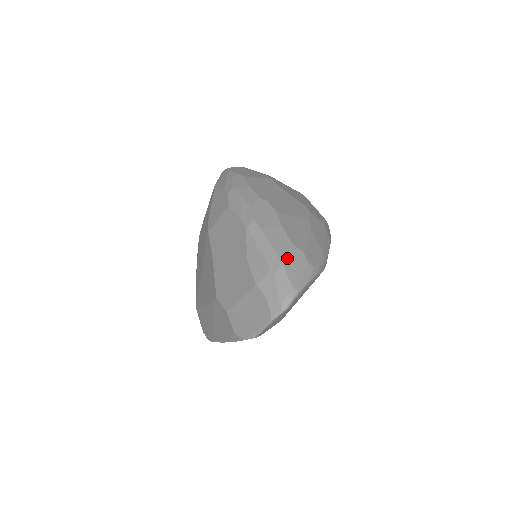
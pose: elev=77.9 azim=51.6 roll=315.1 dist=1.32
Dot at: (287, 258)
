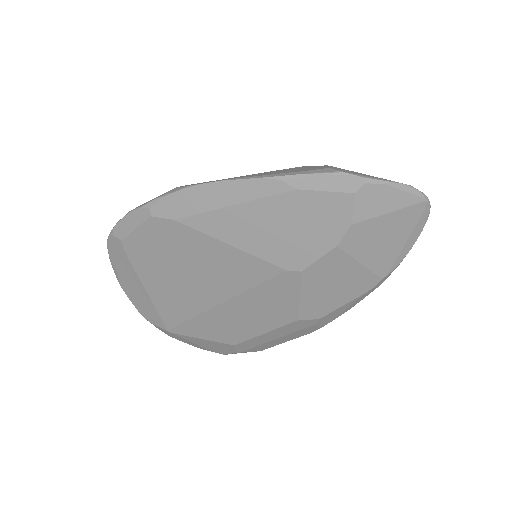
Dot at: occluded
